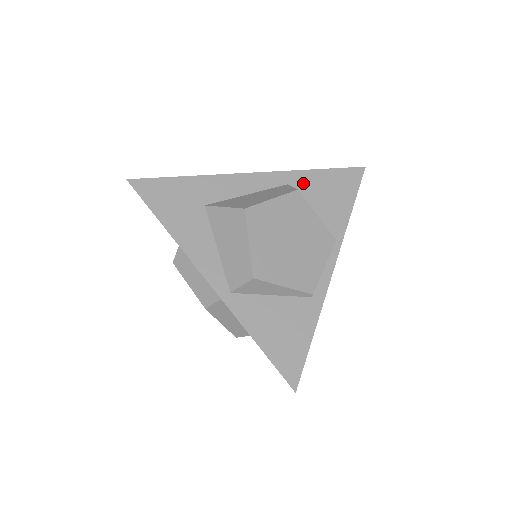
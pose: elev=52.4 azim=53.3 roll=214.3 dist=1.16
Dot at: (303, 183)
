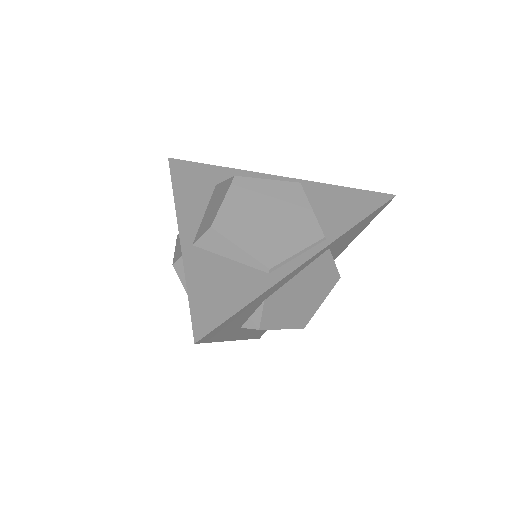
Dot at: (318, 192)
